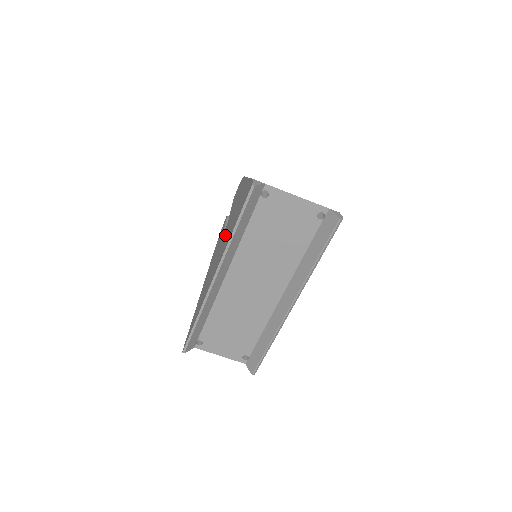
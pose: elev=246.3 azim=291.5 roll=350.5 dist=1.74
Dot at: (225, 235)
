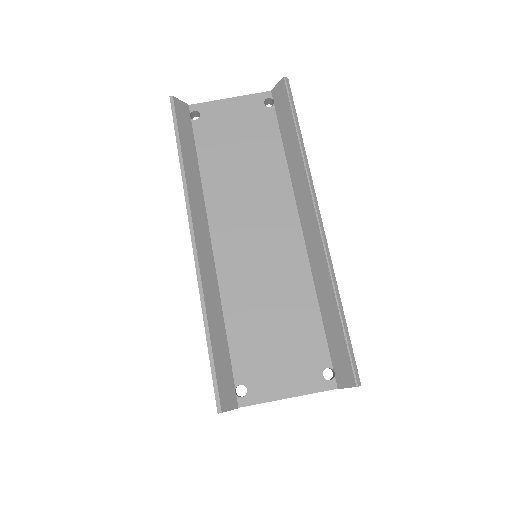
Dot at: occluded
